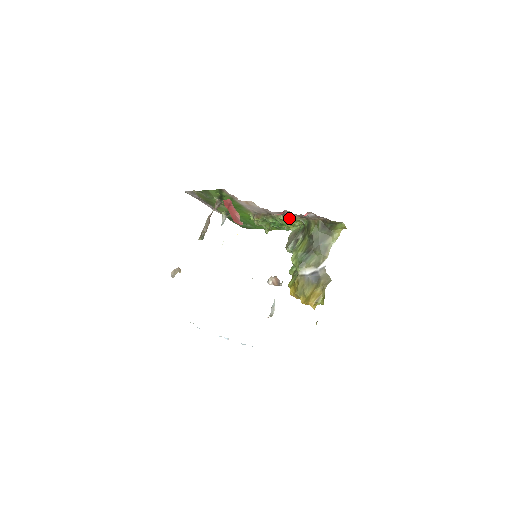
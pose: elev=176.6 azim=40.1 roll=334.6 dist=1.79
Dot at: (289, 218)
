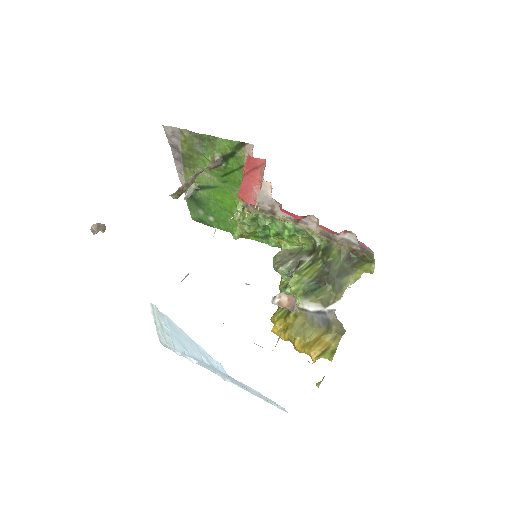
Dot at: (300, 229)
